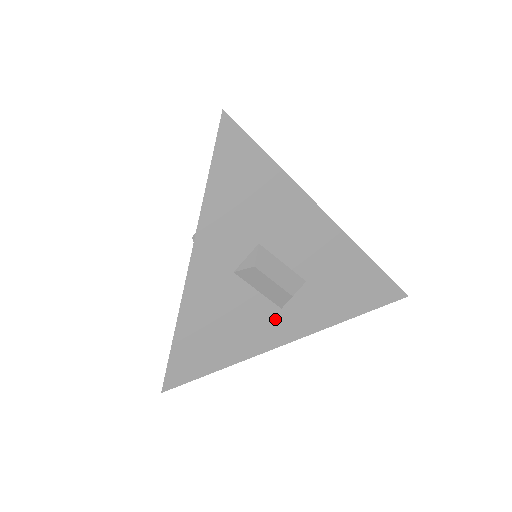
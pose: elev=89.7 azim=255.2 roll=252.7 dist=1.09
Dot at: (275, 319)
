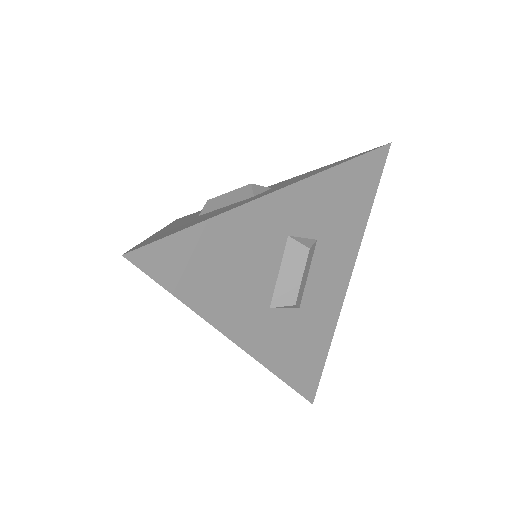
Dot at: (258, 311)
